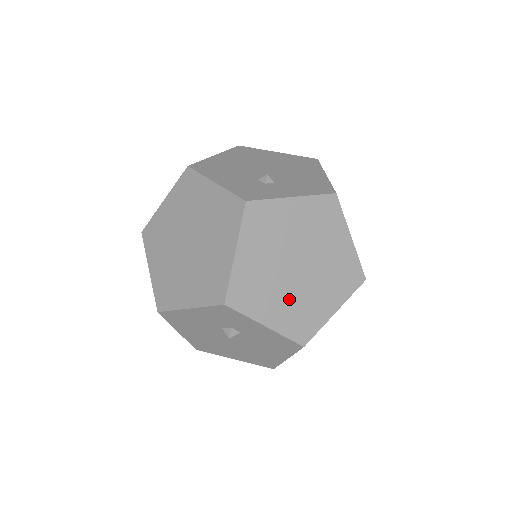
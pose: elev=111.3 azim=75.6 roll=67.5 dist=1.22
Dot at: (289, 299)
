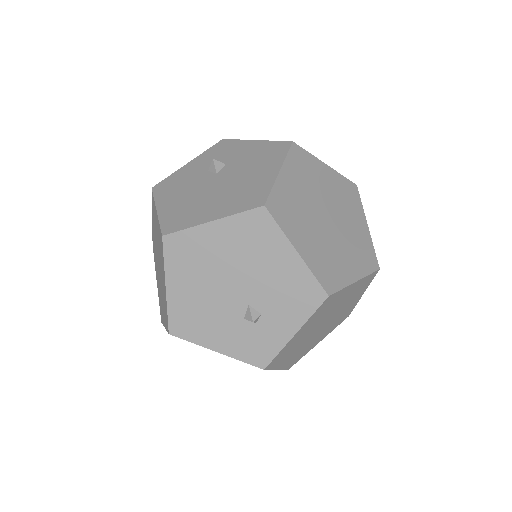
Dot at: (326, 329)
